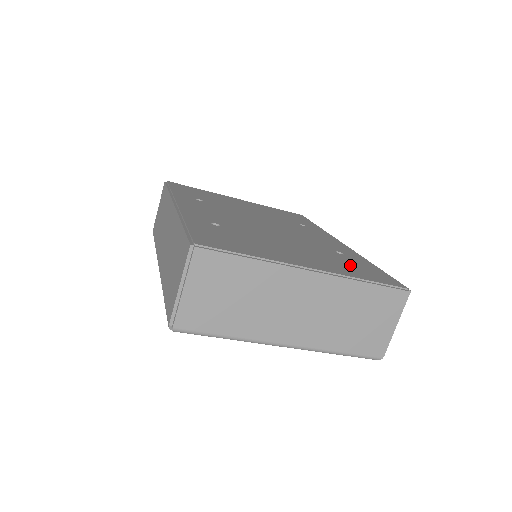
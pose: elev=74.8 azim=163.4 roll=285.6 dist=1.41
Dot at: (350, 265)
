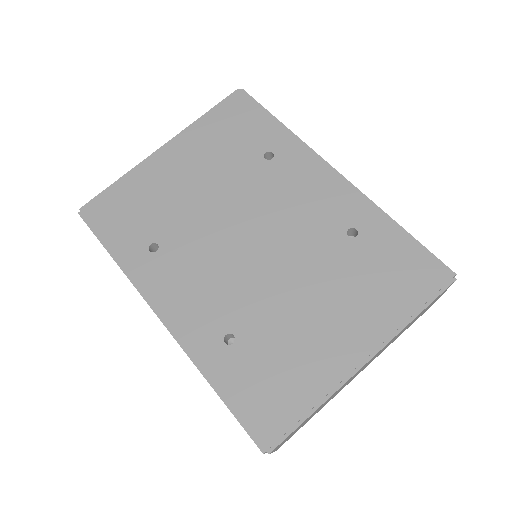
Dot at: (381, 276)
